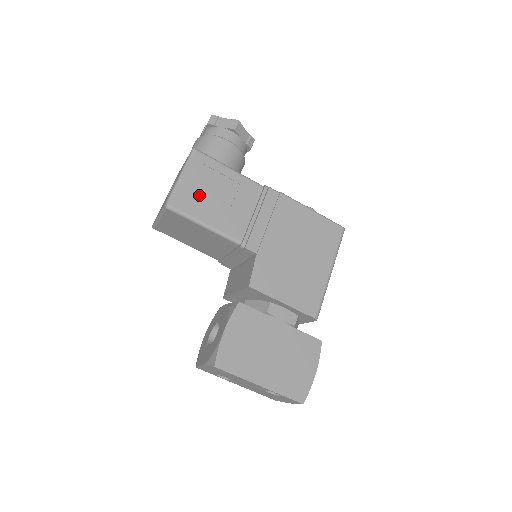
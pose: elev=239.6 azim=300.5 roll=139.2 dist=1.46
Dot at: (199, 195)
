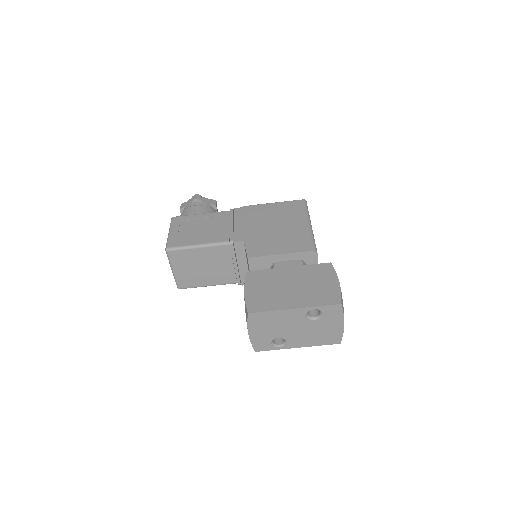
Dot at: (186, 234)
